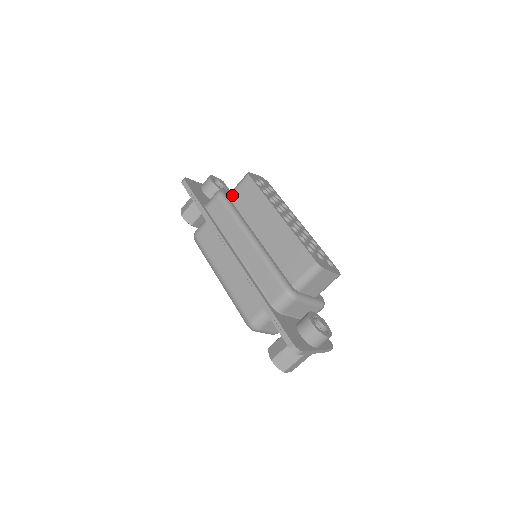
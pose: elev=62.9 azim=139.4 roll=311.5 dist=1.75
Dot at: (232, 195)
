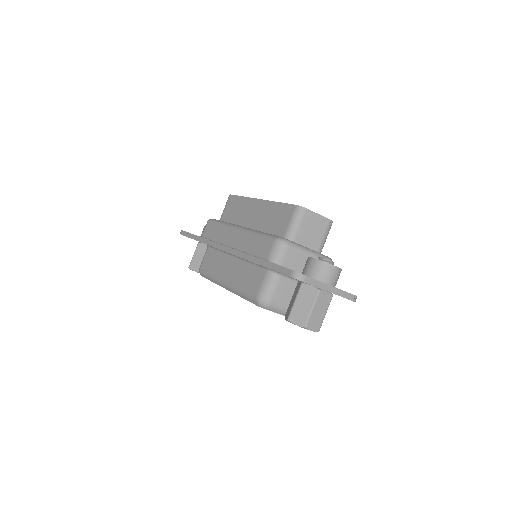
Dot at: (221, 218)
